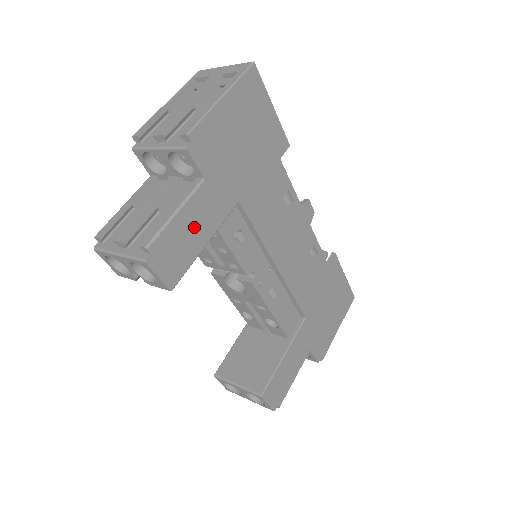
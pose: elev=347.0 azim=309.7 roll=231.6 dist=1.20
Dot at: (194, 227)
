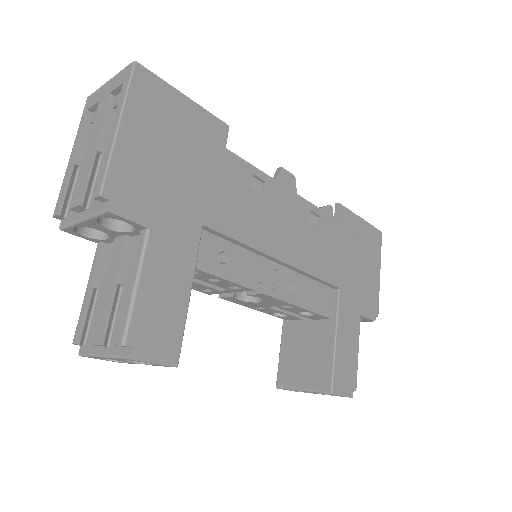
Dot at: (166, 286)
